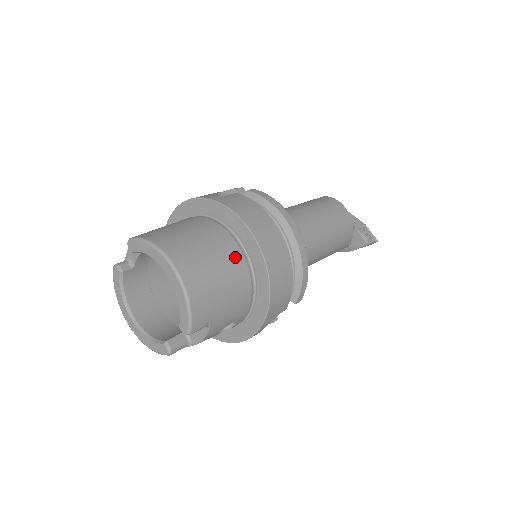
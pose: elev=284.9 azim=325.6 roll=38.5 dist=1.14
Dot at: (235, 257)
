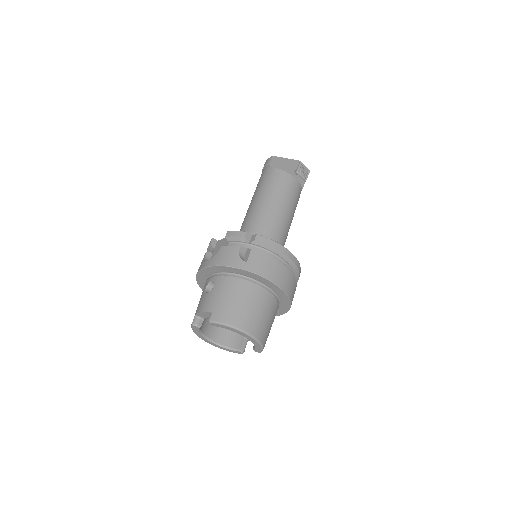
Dot at: (271, 301)
